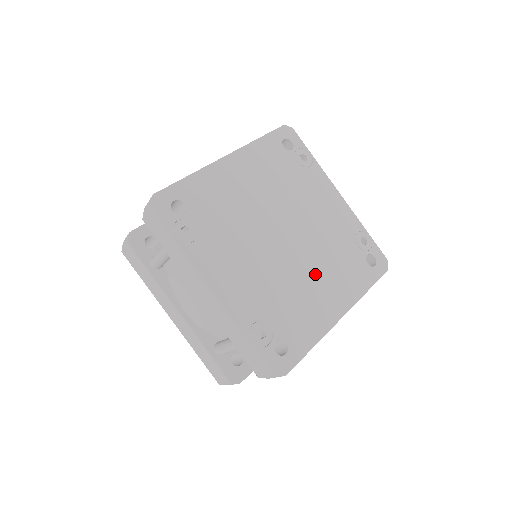
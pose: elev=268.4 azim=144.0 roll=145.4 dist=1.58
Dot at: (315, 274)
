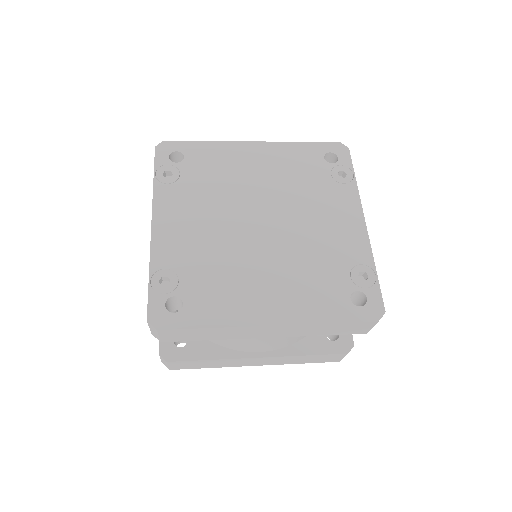
Dot at: (269, 270)
